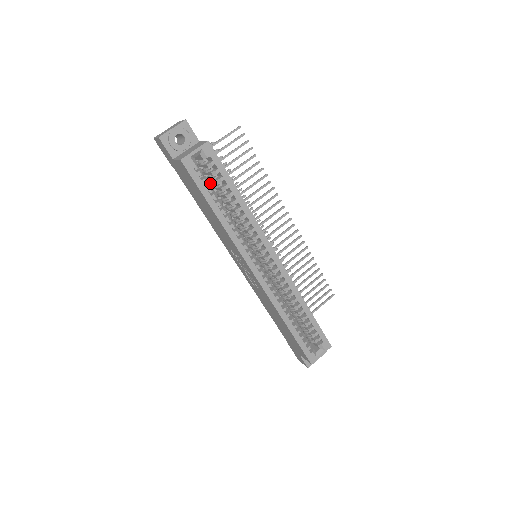
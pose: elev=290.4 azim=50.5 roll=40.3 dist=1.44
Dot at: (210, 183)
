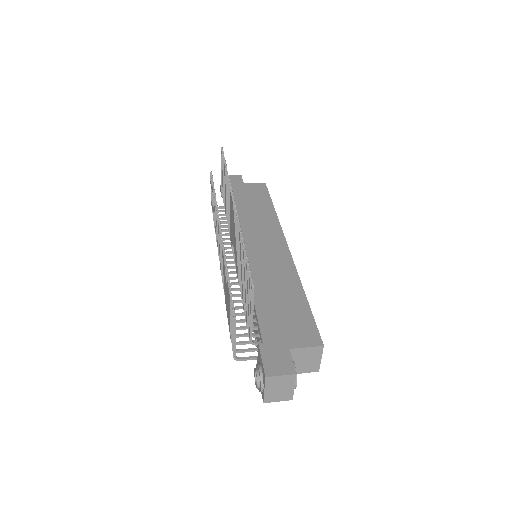
Dot at: occluded
